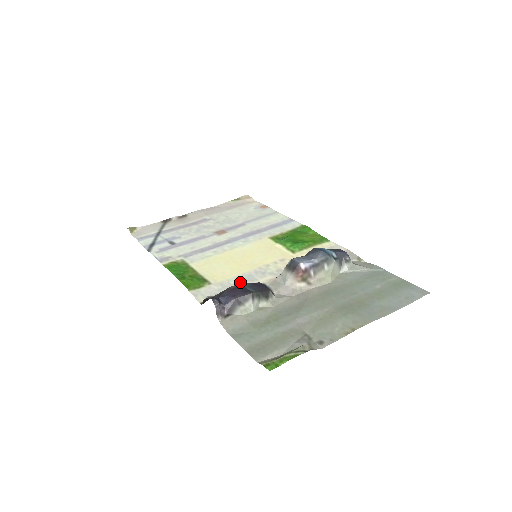
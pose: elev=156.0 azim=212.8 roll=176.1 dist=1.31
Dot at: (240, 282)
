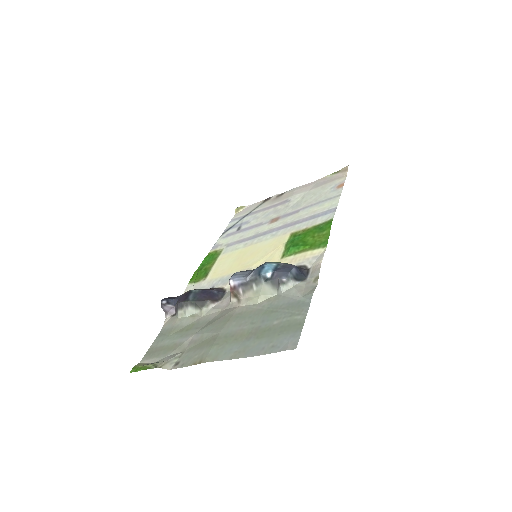
Dot at: (217, 283)
